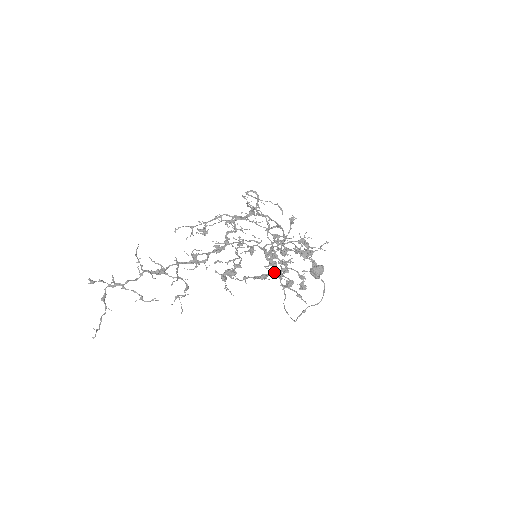
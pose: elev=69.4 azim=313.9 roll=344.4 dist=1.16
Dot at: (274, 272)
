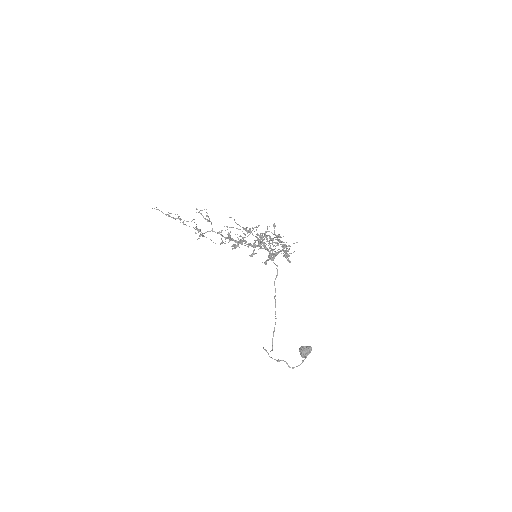
Dot at: occluded
